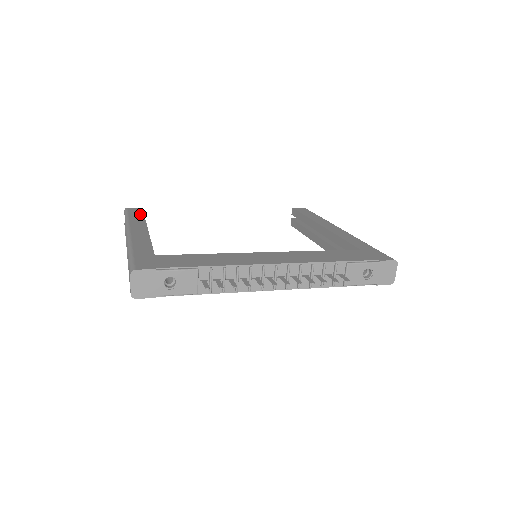
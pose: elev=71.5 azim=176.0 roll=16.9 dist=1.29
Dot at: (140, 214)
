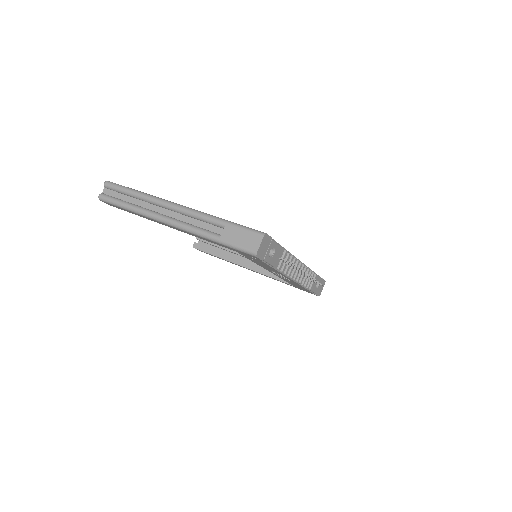
Dot at: occluded
